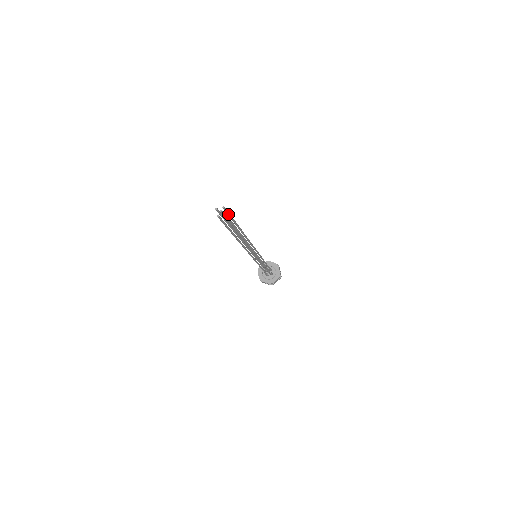
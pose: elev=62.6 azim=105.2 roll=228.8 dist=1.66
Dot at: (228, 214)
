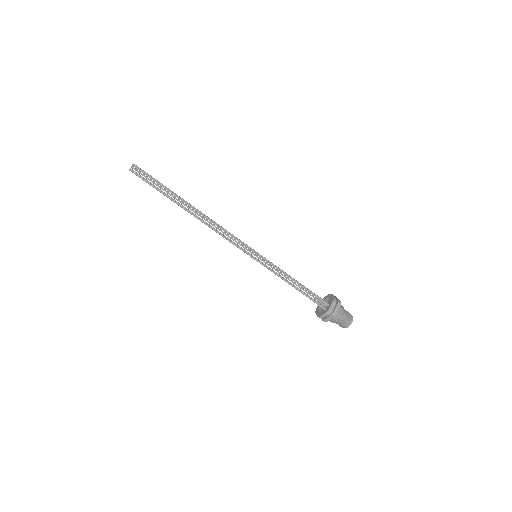
Dot at: (147, 174)
